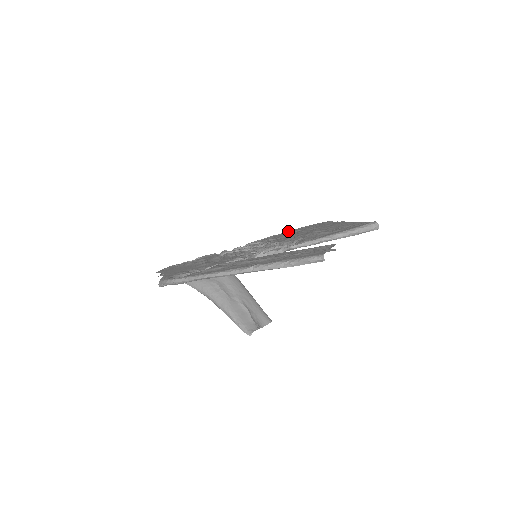
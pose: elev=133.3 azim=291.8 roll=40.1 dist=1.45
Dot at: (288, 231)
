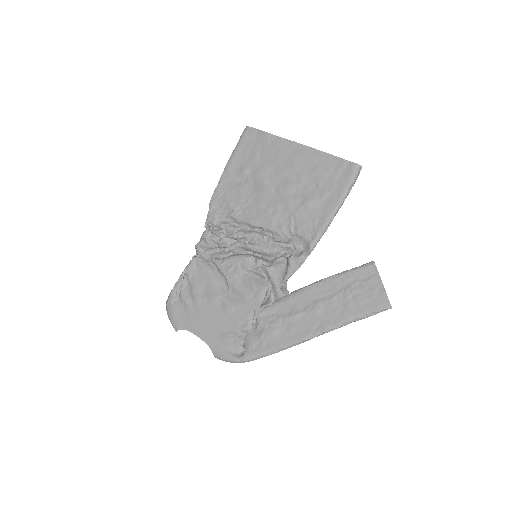
Dot at: (230, 169)
